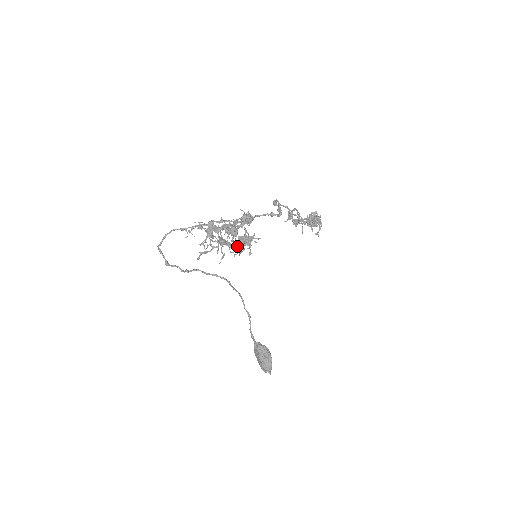
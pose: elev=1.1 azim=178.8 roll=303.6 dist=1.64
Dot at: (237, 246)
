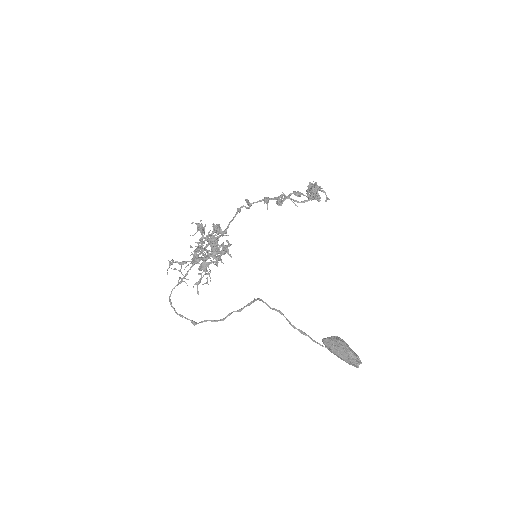
Dot at: (209, 254)
